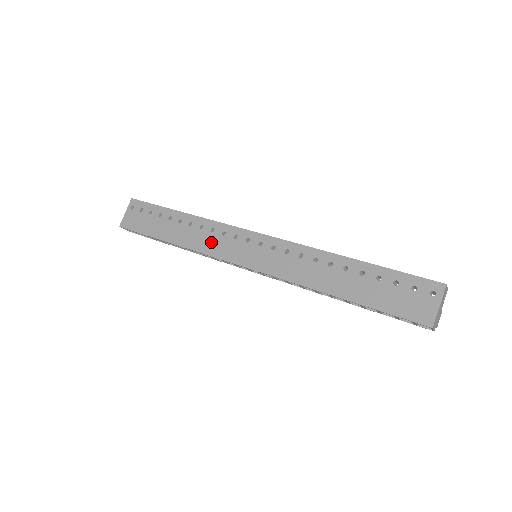
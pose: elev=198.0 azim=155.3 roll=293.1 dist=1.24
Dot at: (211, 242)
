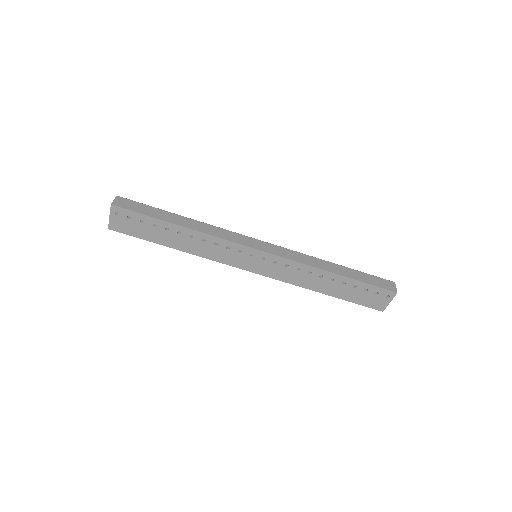
Dot at: (217, 253)
